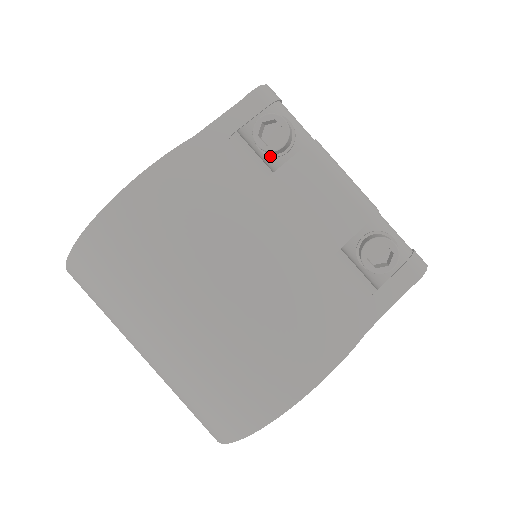
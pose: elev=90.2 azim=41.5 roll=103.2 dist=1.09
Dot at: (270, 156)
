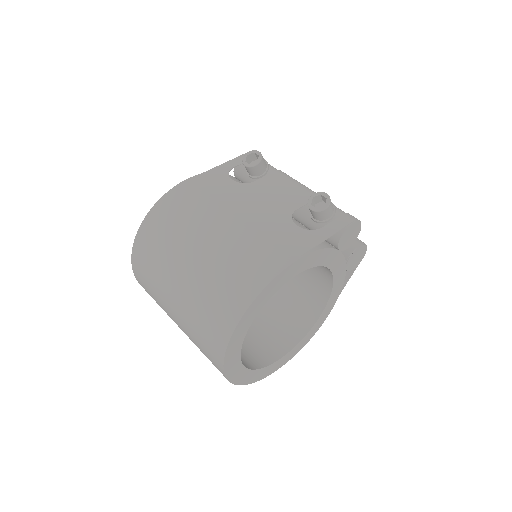
Dot at: (255, 178)
